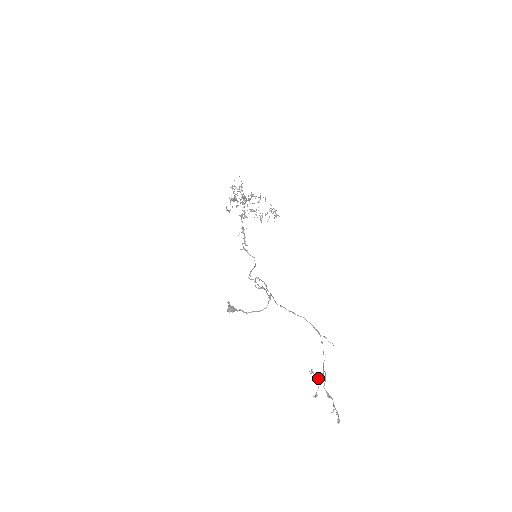
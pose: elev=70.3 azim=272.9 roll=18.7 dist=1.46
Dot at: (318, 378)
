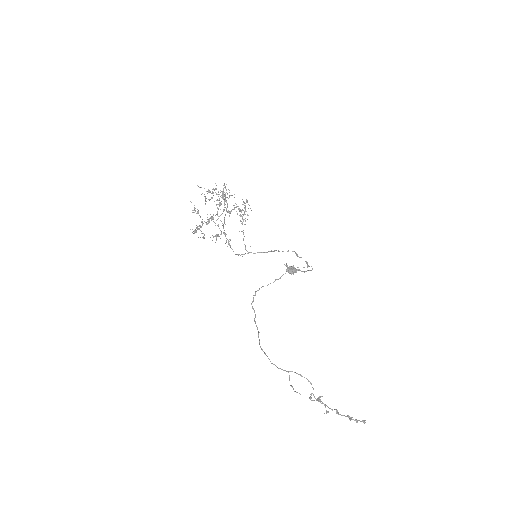
Dot at: (319, 401)
